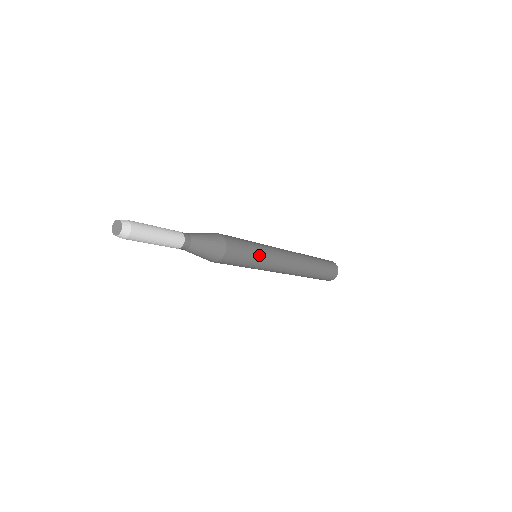
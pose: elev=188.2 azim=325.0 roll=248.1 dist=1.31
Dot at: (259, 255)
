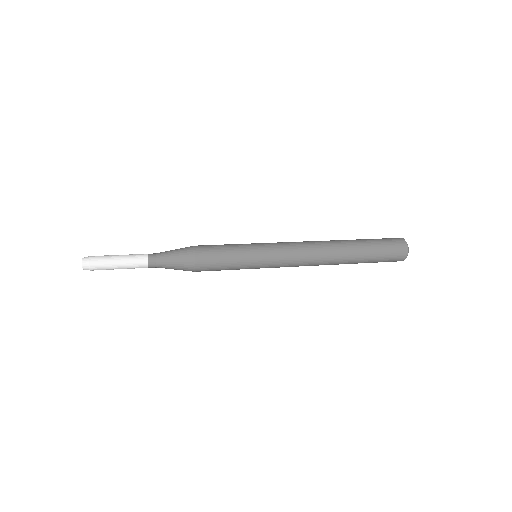
Dot at: (246, 251)
